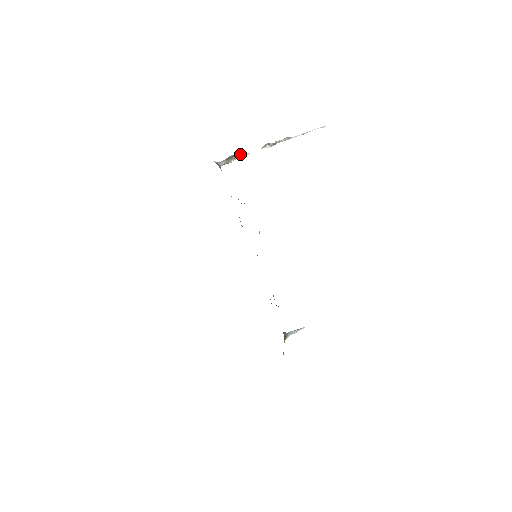
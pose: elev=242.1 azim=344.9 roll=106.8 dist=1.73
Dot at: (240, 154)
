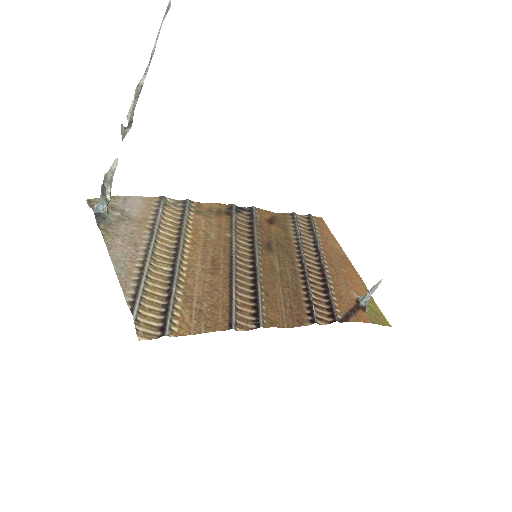
Dot at: (108, 173)
